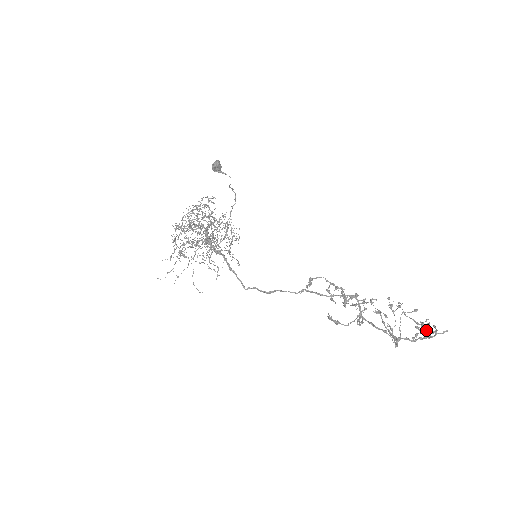
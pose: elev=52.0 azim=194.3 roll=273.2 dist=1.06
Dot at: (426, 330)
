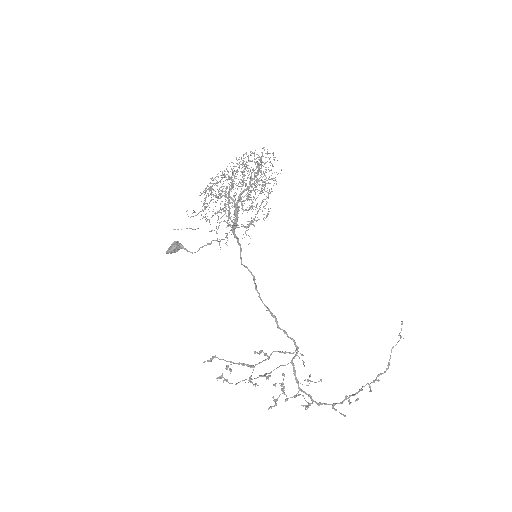
Dot at: occluded
